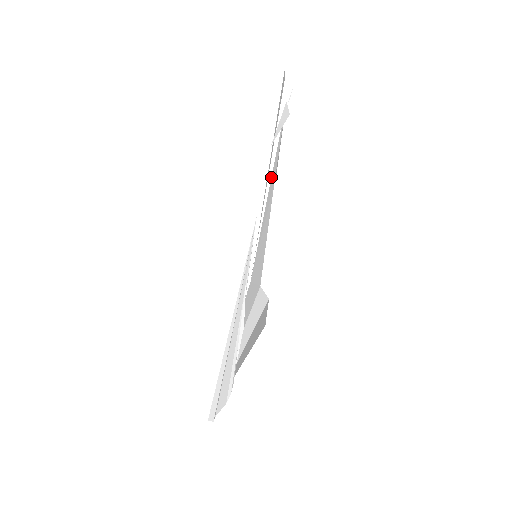
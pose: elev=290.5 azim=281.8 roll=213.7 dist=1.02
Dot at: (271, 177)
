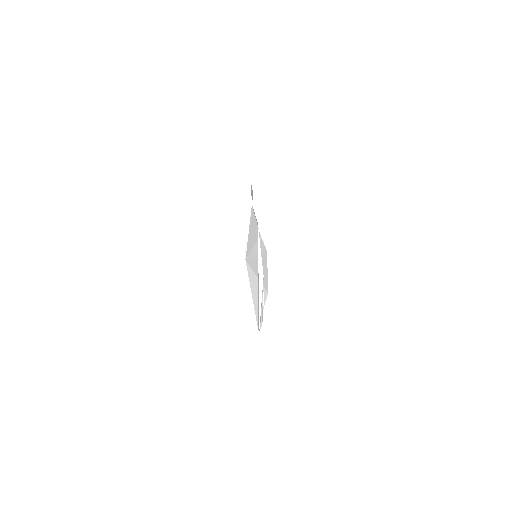
Dot at: occluded
